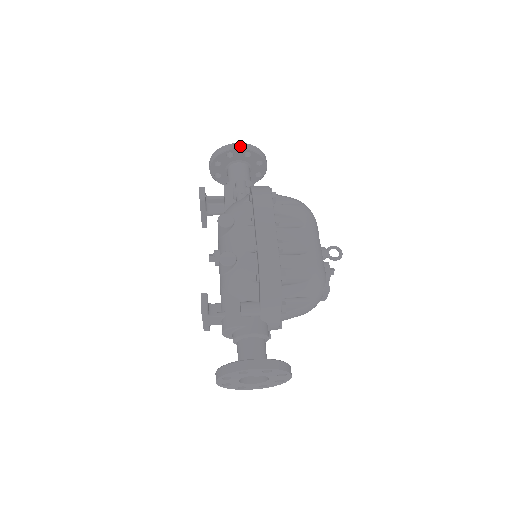
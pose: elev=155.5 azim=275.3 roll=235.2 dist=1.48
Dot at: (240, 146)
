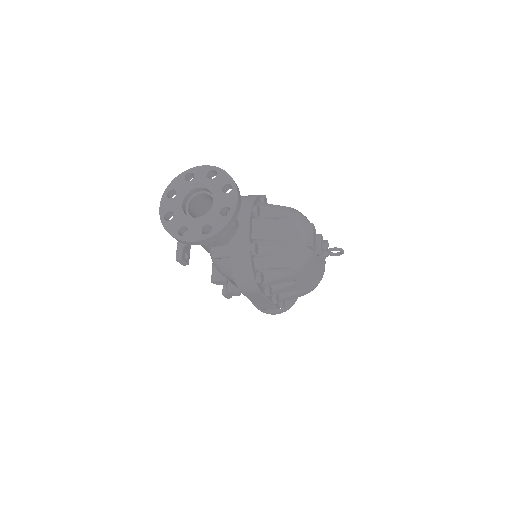
Dot at: occluded
